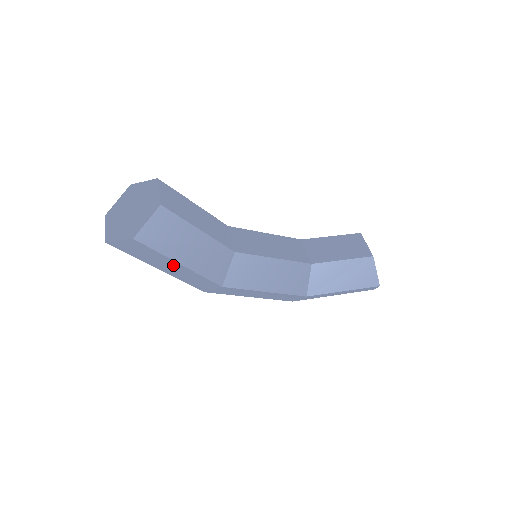
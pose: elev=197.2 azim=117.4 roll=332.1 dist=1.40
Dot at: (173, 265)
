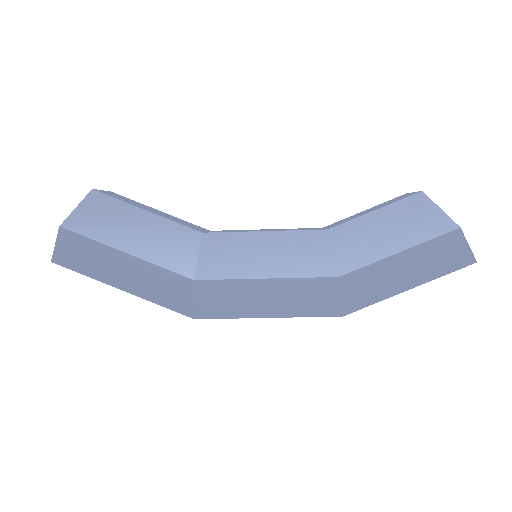
Dot at: (122, 263)
